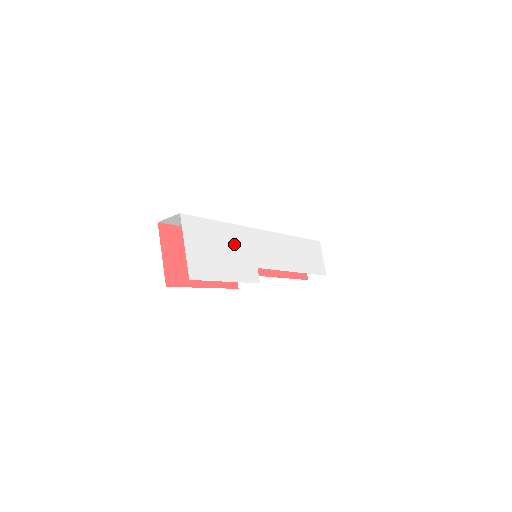
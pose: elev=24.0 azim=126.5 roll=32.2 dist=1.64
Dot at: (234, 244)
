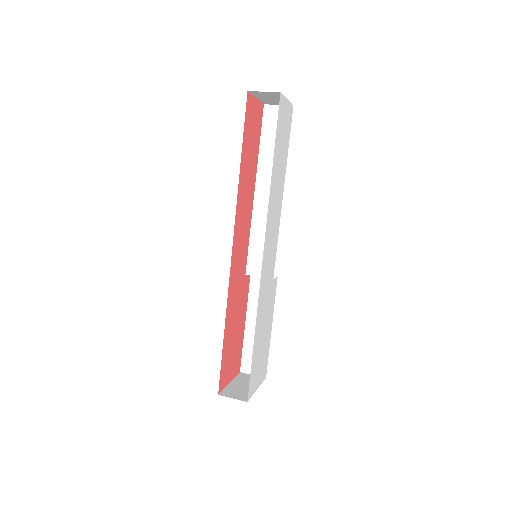
Dot at: (262, 319)
